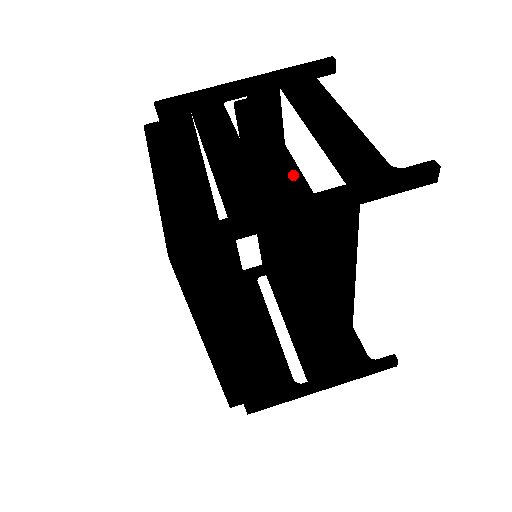
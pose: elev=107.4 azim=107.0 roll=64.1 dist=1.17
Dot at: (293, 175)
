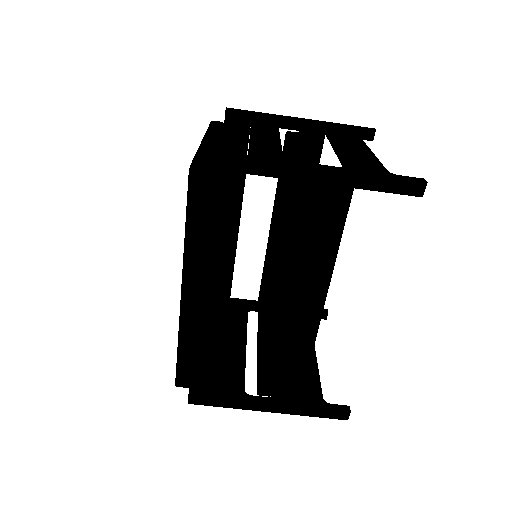
Dot at: occluded
